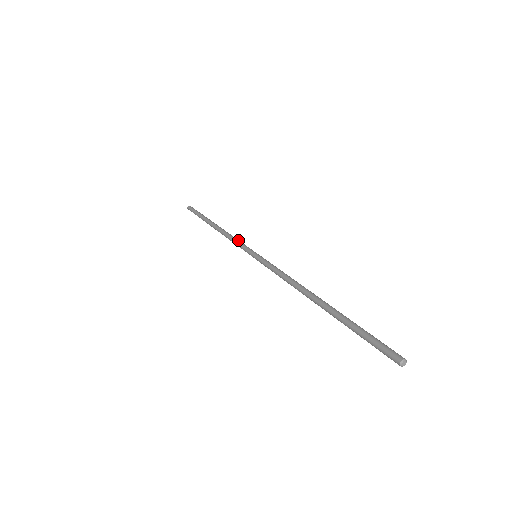
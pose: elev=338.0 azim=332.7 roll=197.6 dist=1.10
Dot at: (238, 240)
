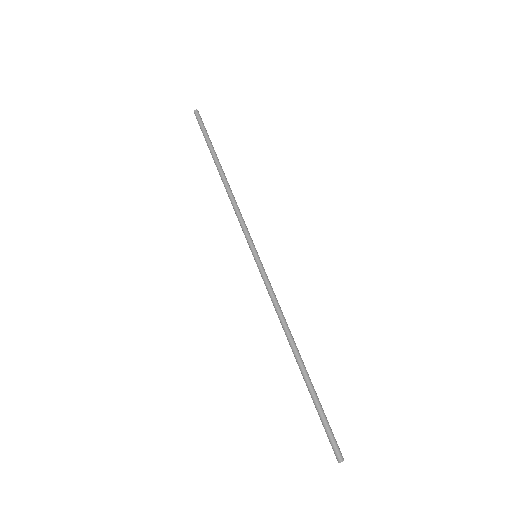
Dot at: (240, 220)
